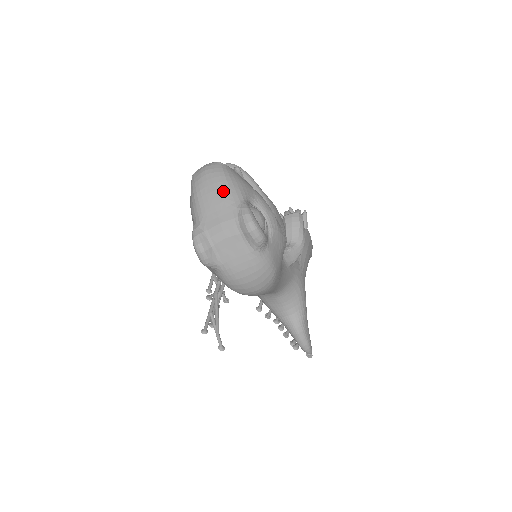
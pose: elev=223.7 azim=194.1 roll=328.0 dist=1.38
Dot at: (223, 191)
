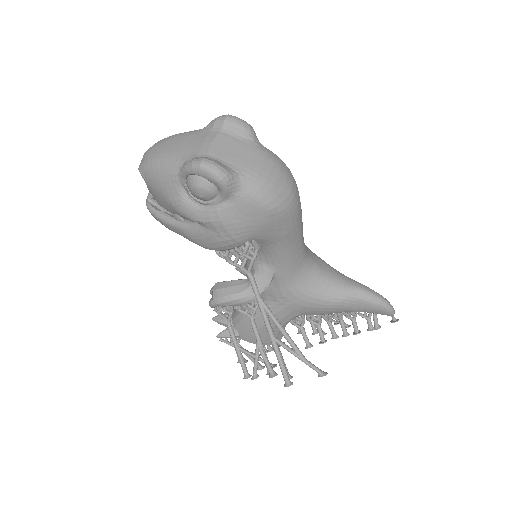
Dot at: (180, 135)
